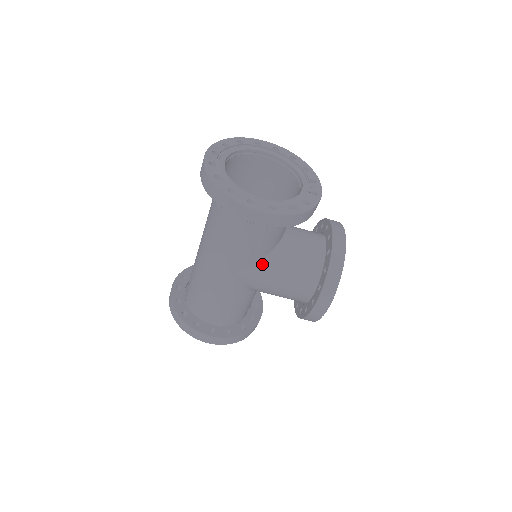
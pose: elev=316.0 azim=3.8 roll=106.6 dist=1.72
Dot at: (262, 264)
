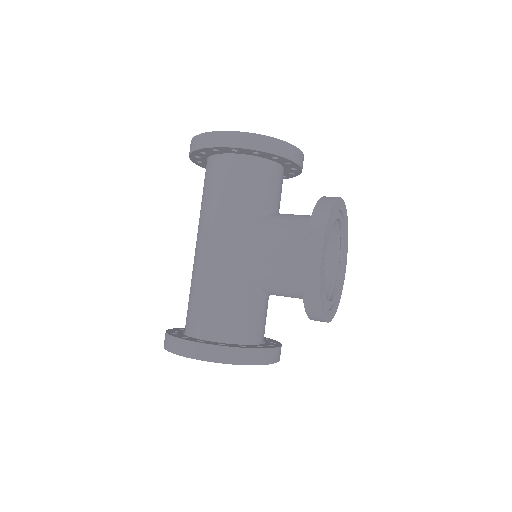
Dot at: (247, 227)
